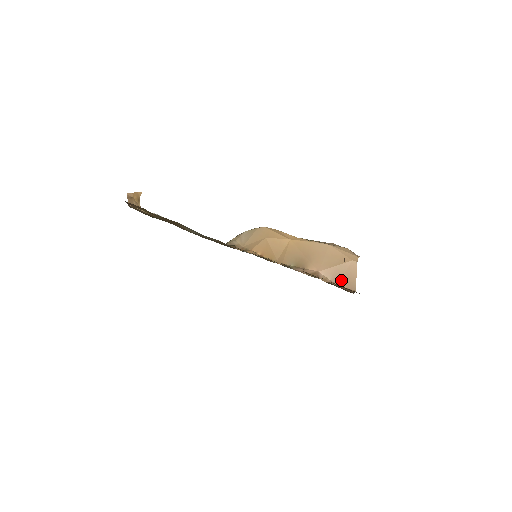
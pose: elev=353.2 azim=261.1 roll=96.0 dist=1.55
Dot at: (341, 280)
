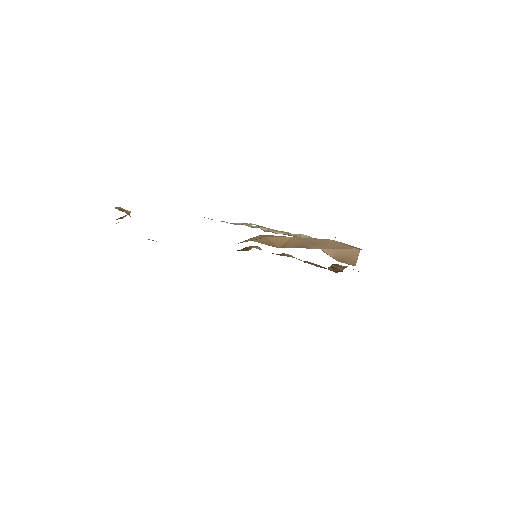
Dot at: (342, 259)
